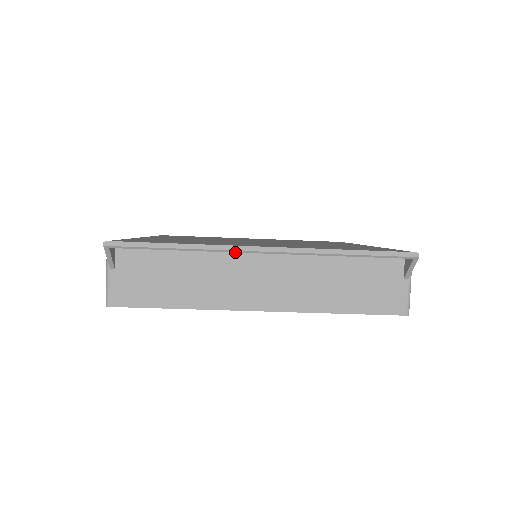
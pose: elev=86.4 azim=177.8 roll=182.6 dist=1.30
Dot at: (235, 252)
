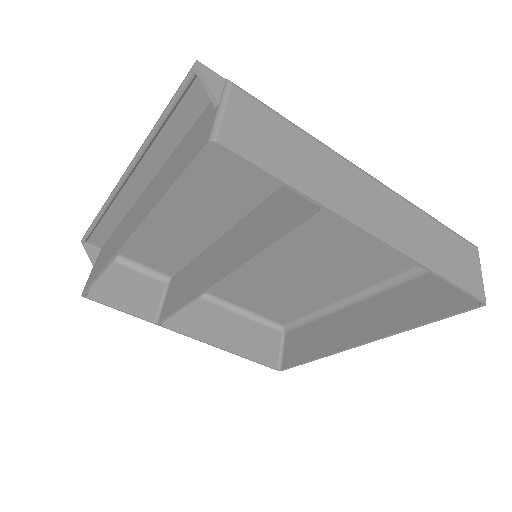
Dot at: (115, 193)
